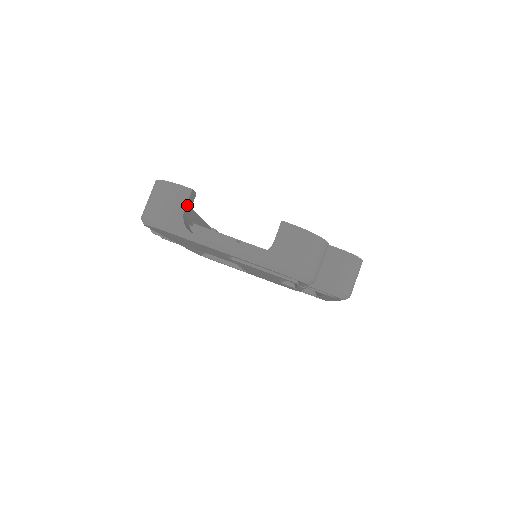
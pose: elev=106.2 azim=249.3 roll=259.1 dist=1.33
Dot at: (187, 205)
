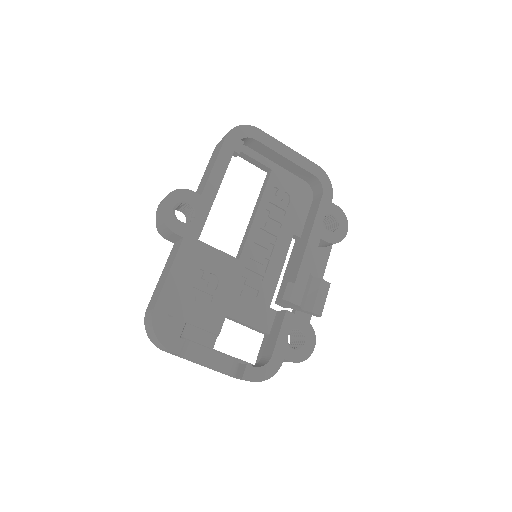
Dot at: occluded
